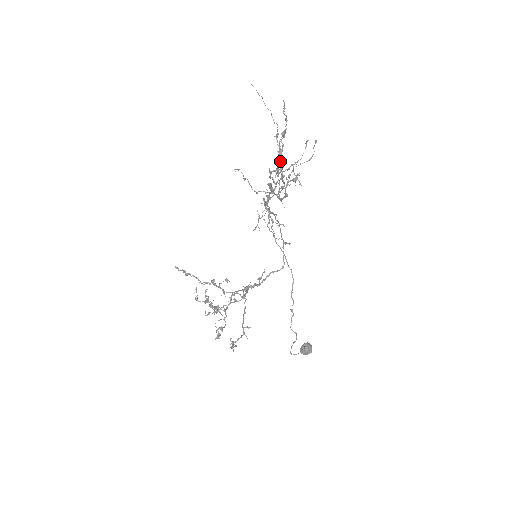
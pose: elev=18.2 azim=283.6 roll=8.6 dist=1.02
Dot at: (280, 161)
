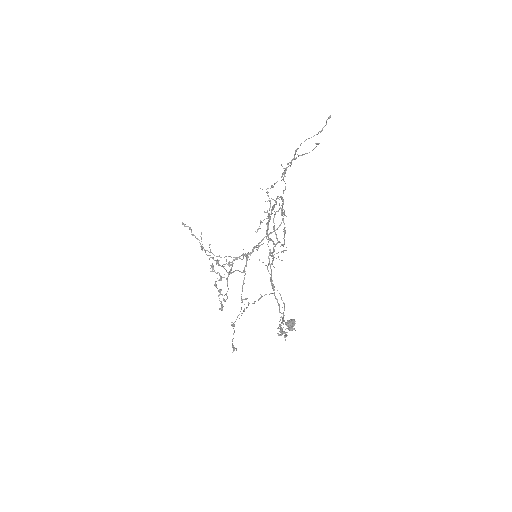
Dot at: (284, 235)
